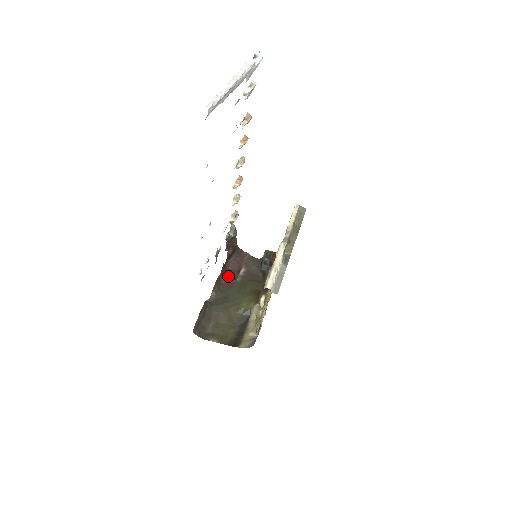
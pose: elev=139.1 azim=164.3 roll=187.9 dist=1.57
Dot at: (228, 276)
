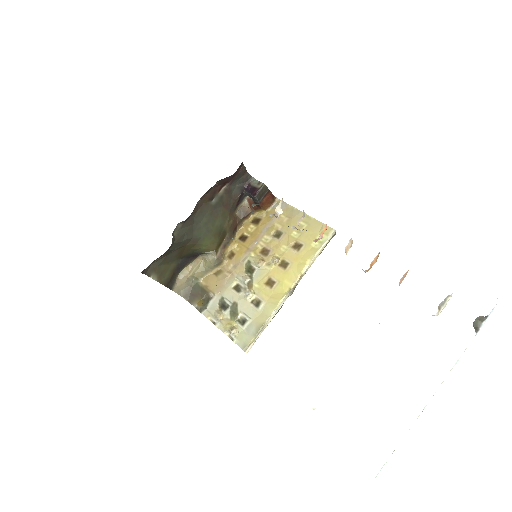
Dot at: (208, 193)
